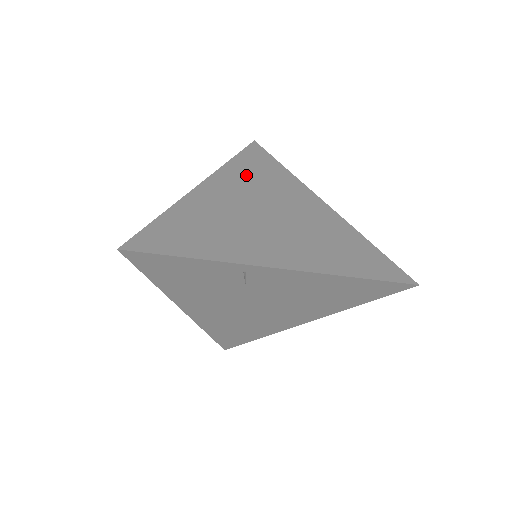
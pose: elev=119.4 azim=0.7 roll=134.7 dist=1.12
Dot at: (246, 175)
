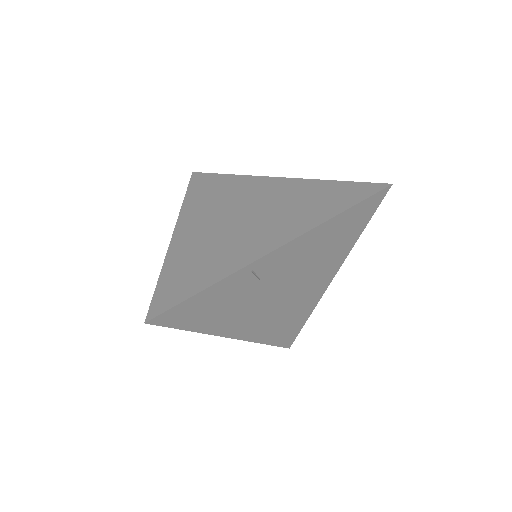
Dot at: (204, 201)
